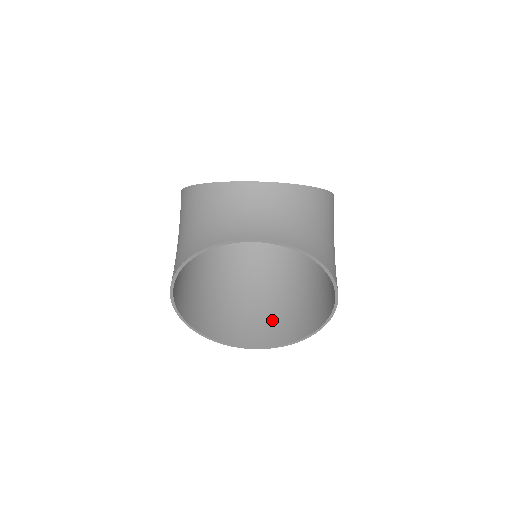
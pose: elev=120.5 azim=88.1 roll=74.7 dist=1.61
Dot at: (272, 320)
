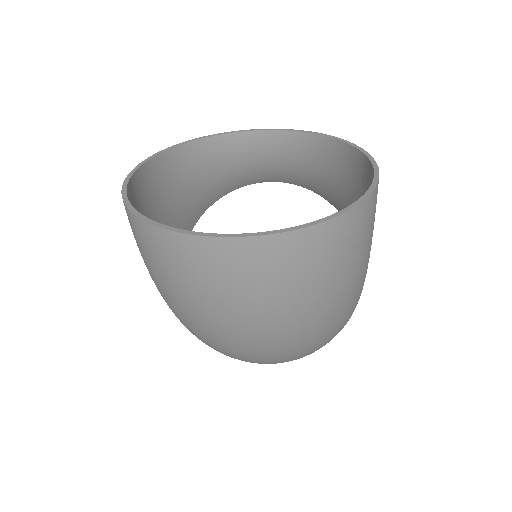
Dot at: (268, 282)
